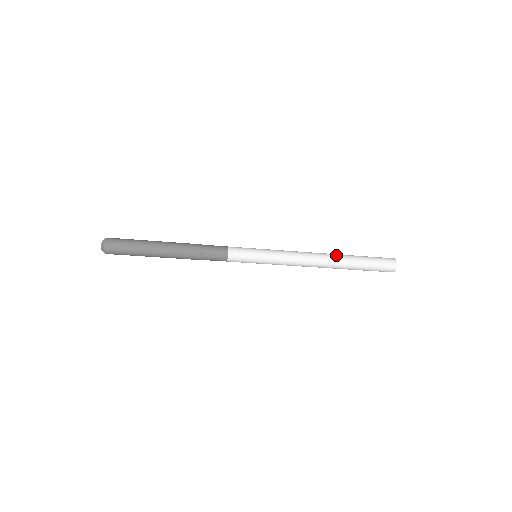
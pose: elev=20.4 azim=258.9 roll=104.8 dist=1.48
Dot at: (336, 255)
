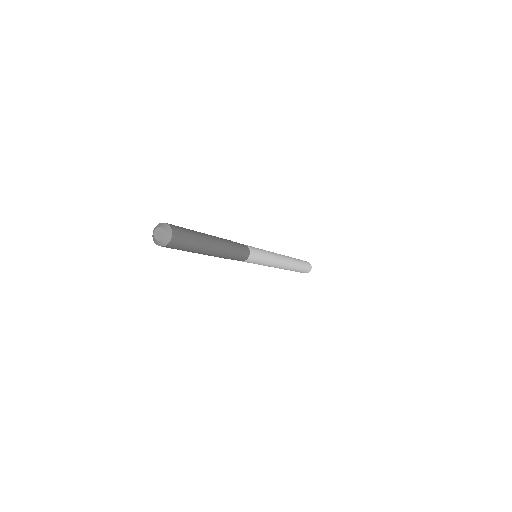
Dot at: (292, 258)
